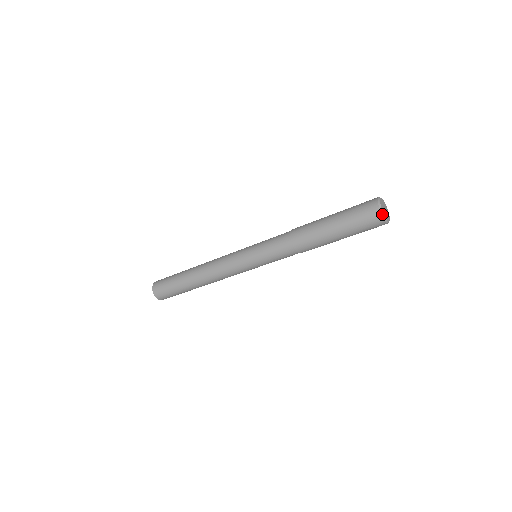
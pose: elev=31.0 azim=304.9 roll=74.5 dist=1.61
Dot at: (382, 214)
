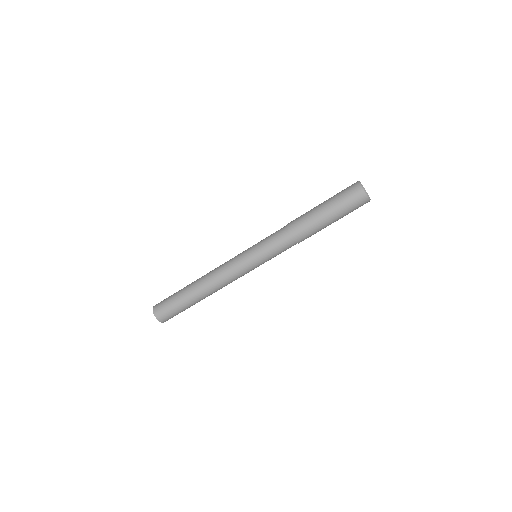
Dot at: (364, 190)
